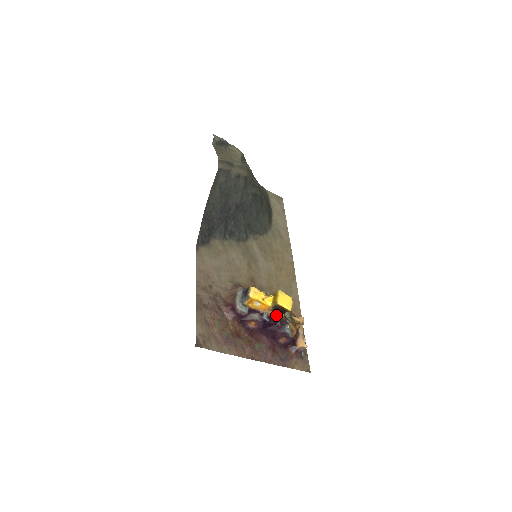
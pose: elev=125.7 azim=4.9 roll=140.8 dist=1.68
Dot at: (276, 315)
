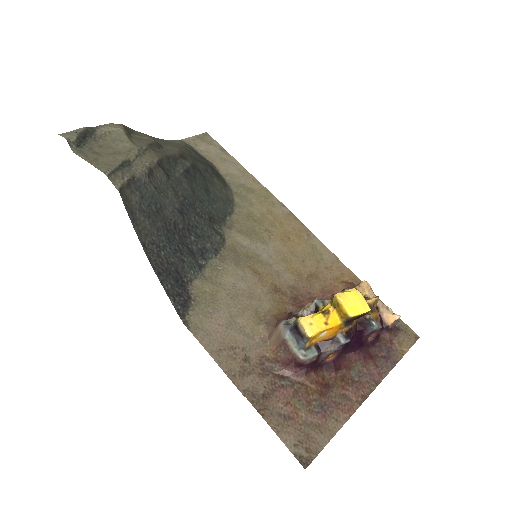
Dot at: (351, 323)
